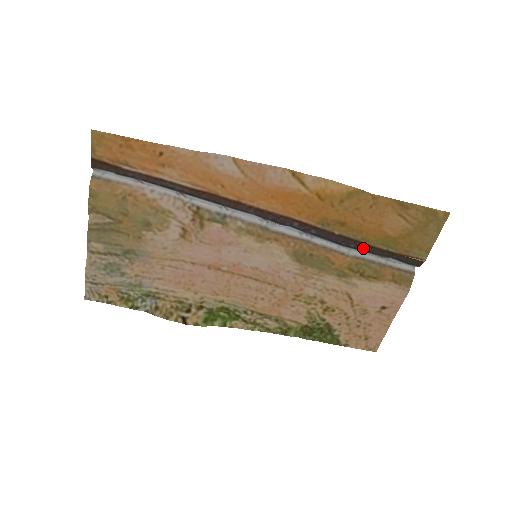
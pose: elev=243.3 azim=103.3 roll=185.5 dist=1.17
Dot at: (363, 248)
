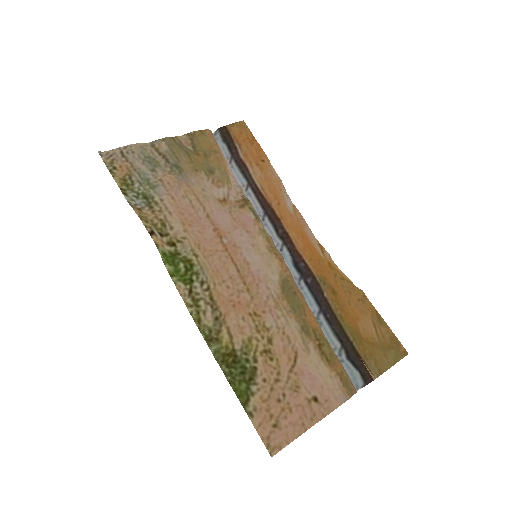
Dot at: (334, 325)
